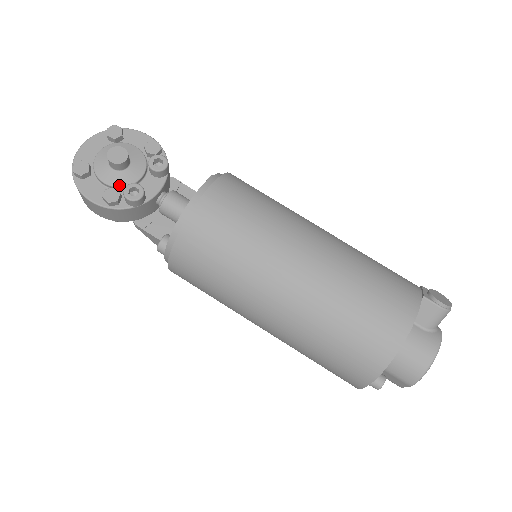
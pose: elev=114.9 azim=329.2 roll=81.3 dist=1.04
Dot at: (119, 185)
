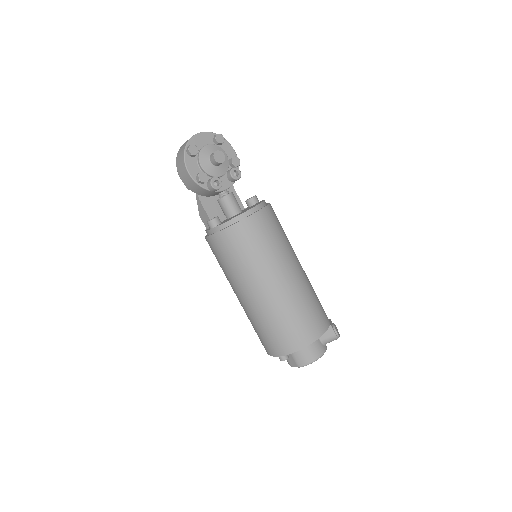
Dot at: (209, 173)
